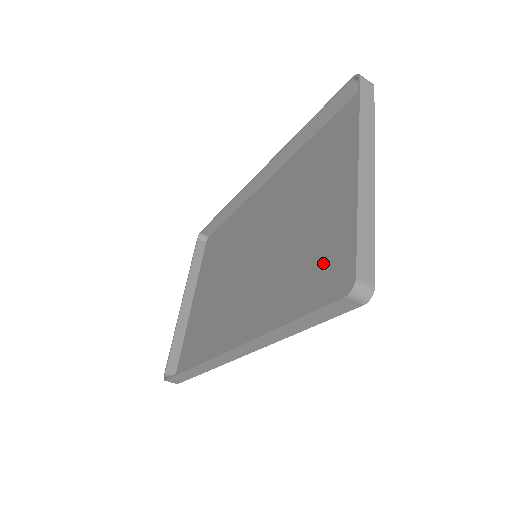
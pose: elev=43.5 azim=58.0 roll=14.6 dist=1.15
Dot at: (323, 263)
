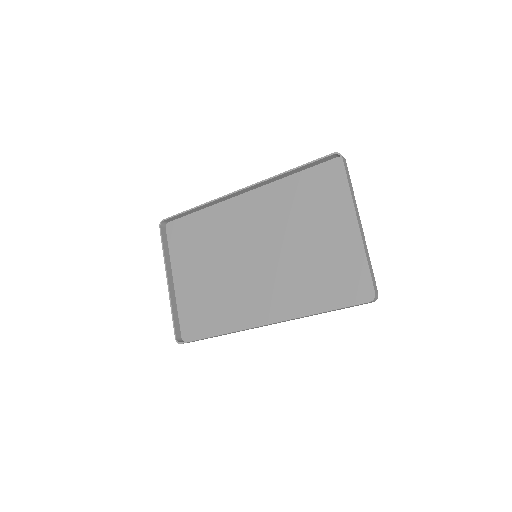
Dot at: (334, 275)
